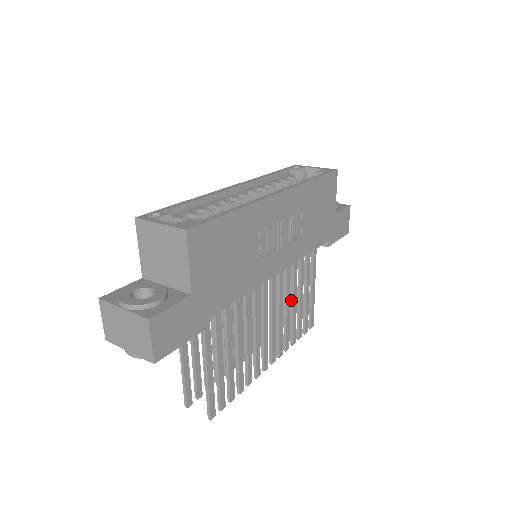
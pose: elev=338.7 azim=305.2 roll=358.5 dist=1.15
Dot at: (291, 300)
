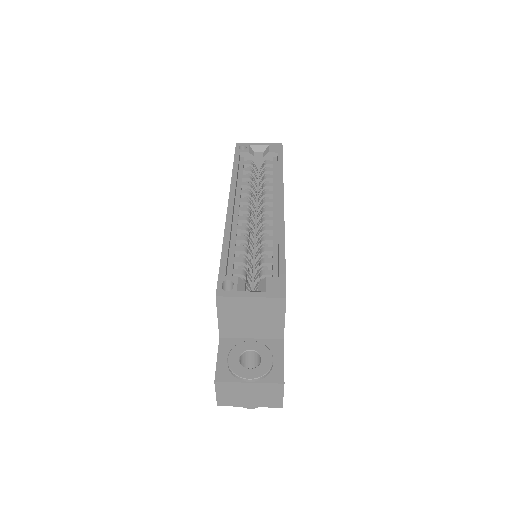
Dot at: occluded
